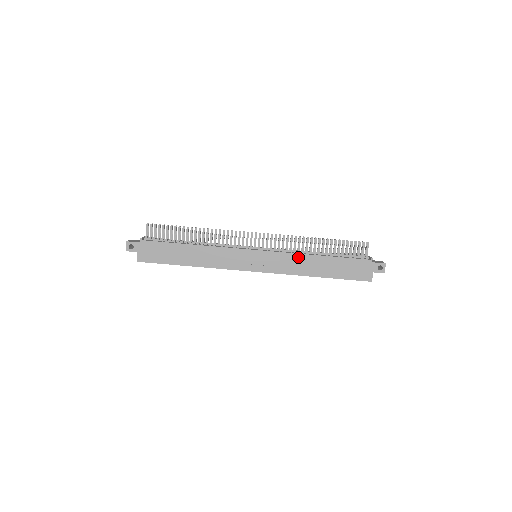
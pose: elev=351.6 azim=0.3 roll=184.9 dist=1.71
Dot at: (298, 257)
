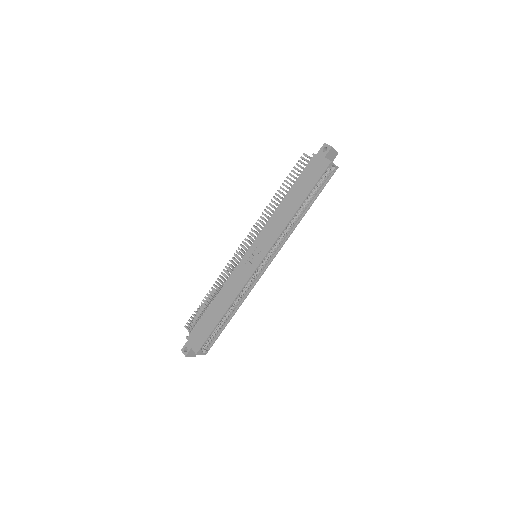
Dot at: (273, 218)
